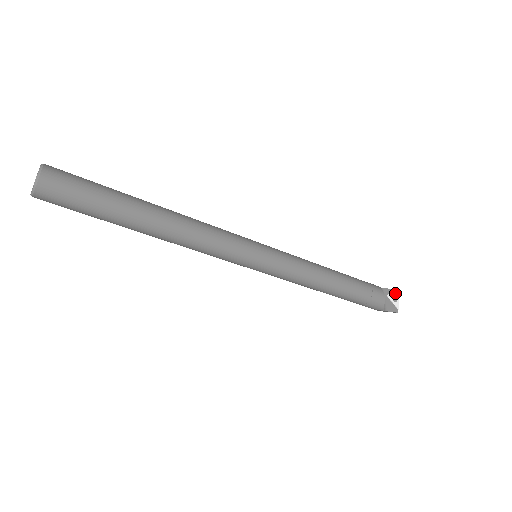
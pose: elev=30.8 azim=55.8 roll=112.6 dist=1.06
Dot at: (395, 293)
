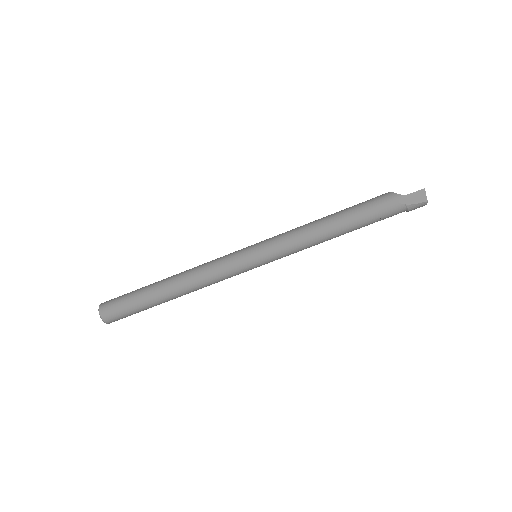
Dot at: occluded
